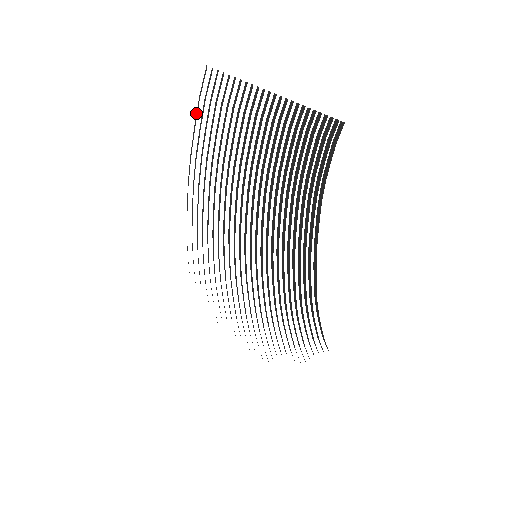
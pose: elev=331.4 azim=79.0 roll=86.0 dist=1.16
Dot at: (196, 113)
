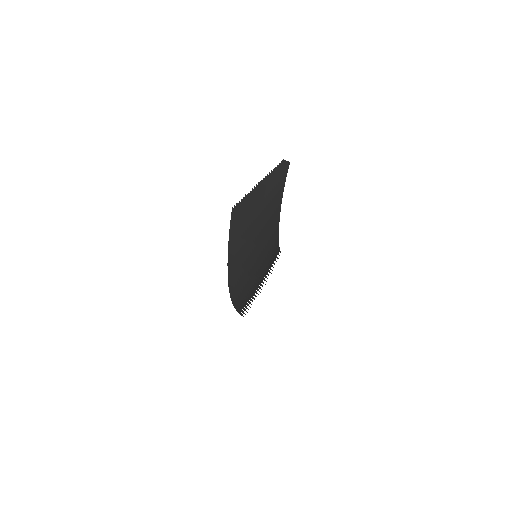
Dot at: (230, 233)
